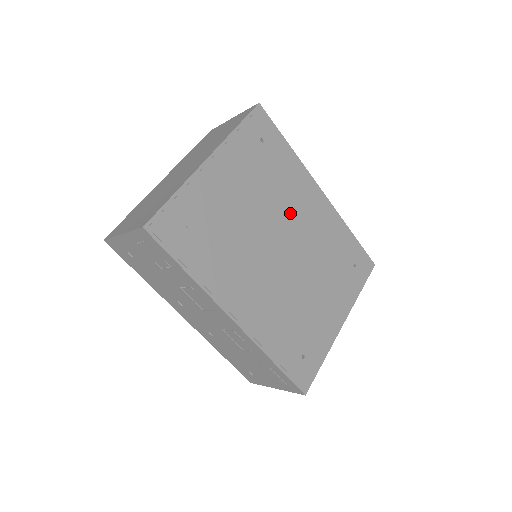
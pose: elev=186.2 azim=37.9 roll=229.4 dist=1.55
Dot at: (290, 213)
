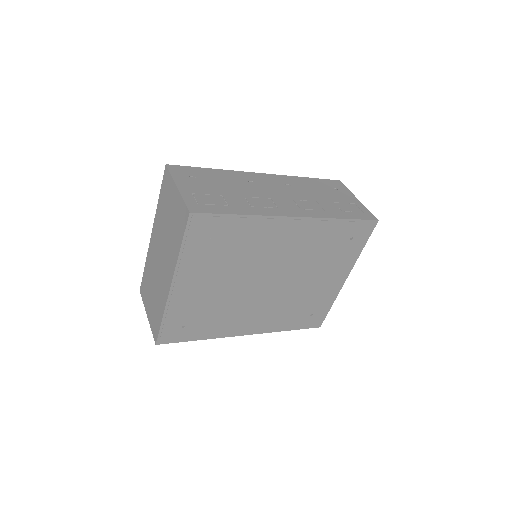
Dot at: (265, 258)
